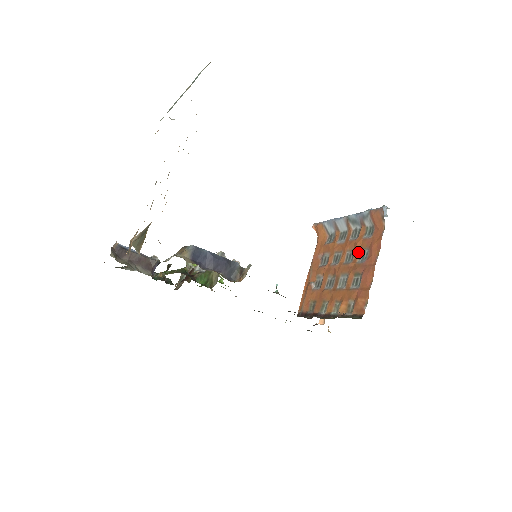
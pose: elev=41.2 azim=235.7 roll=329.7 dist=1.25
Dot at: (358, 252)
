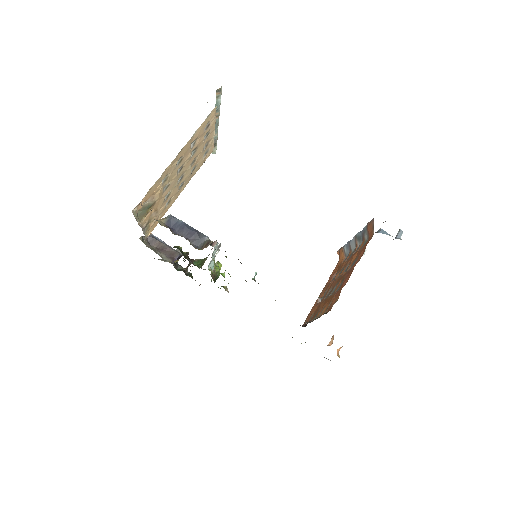
Dot at: (352, 262)
